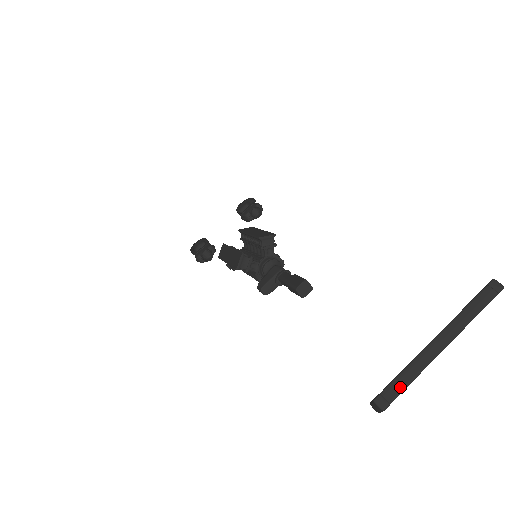
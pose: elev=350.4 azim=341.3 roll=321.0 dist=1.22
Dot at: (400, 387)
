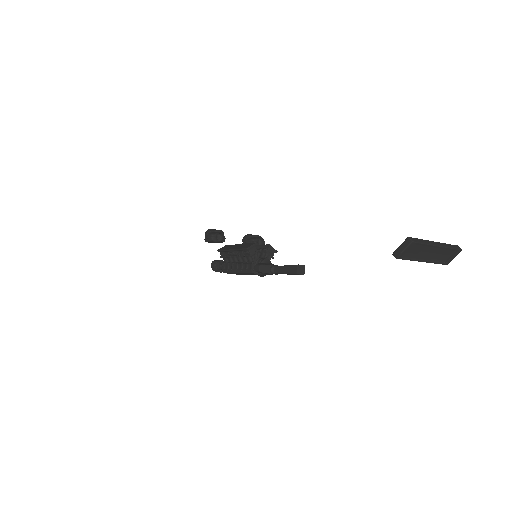
Dot at: (420, 241)
